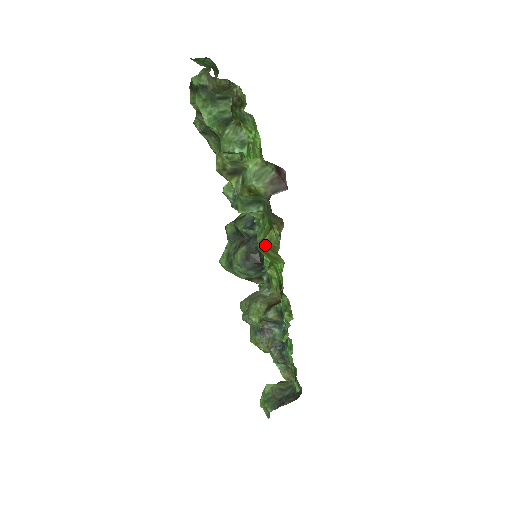
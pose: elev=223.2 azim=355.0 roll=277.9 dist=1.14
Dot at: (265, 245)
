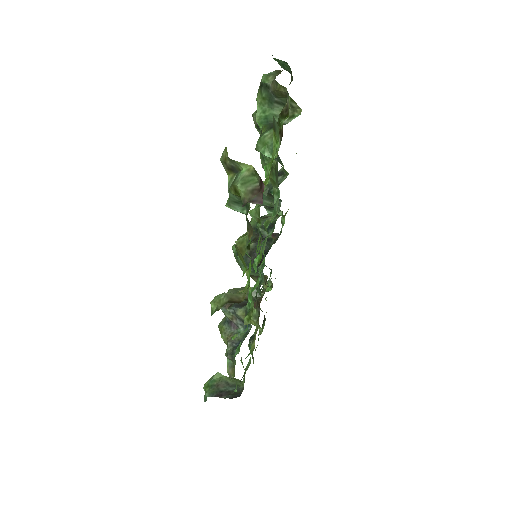
Dot at: (236, 245)
